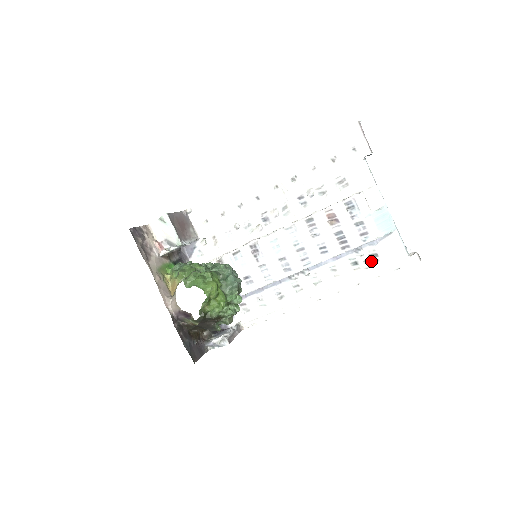
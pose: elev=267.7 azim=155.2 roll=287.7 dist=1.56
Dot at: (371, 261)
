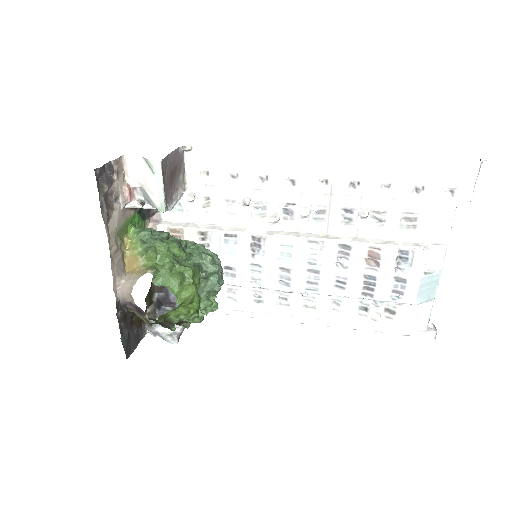
Dot at: (384, 315)
